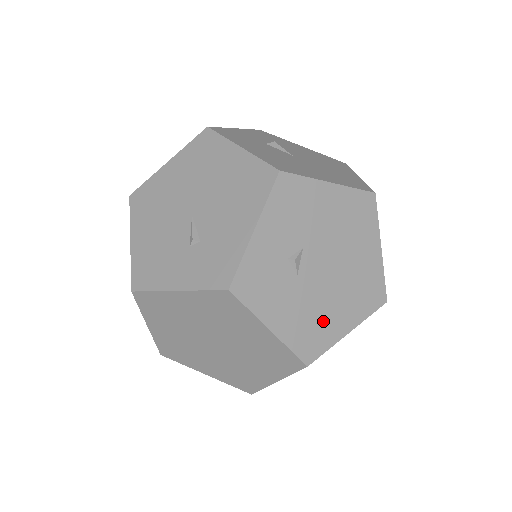
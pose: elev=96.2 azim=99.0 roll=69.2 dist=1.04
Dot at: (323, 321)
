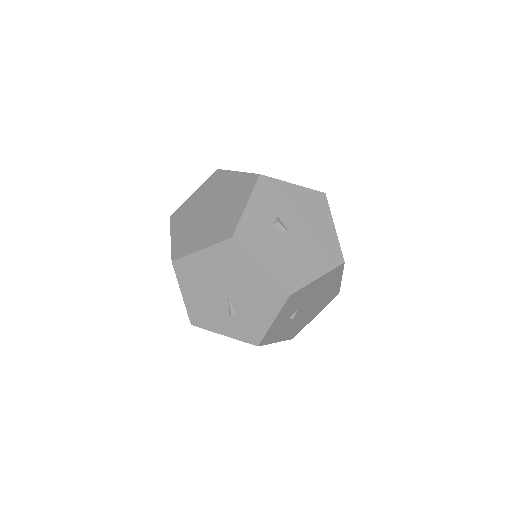
Dot at: (303, 322)
